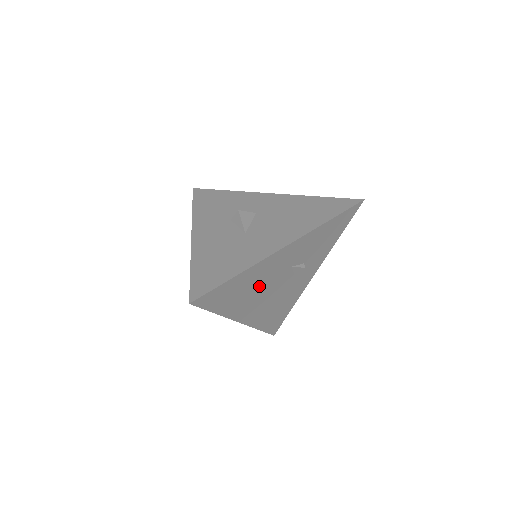
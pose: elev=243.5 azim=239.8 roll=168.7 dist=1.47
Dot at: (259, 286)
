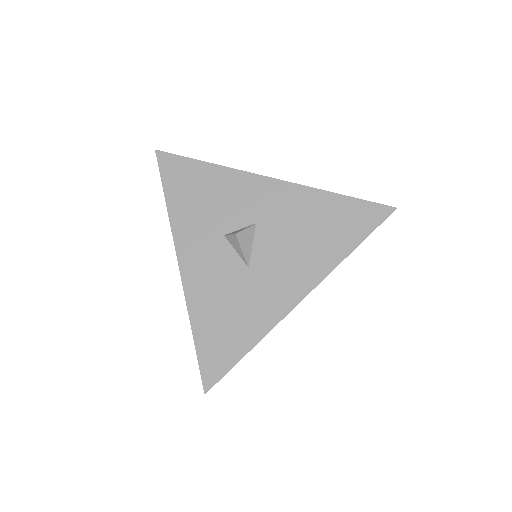
Dot at: occluded
